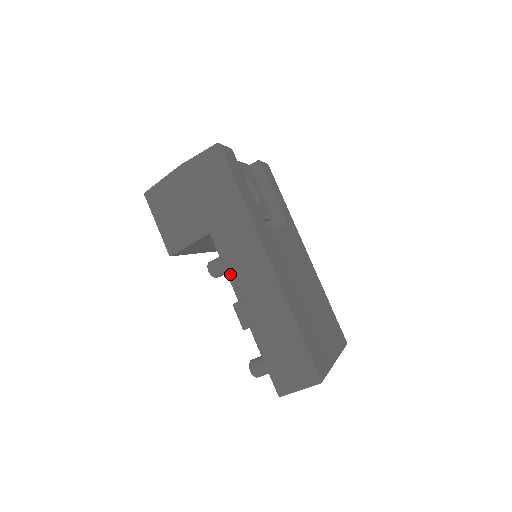
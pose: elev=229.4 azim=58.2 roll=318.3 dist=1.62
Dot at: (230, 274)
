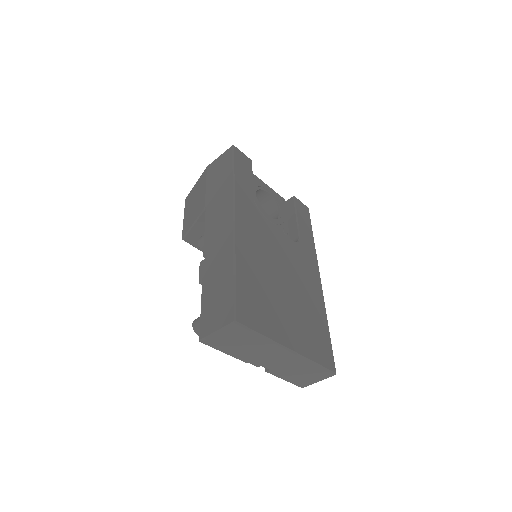
Dot at: (206, 235)
